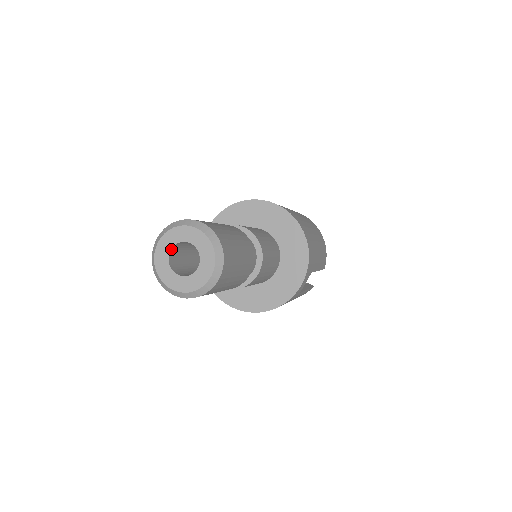
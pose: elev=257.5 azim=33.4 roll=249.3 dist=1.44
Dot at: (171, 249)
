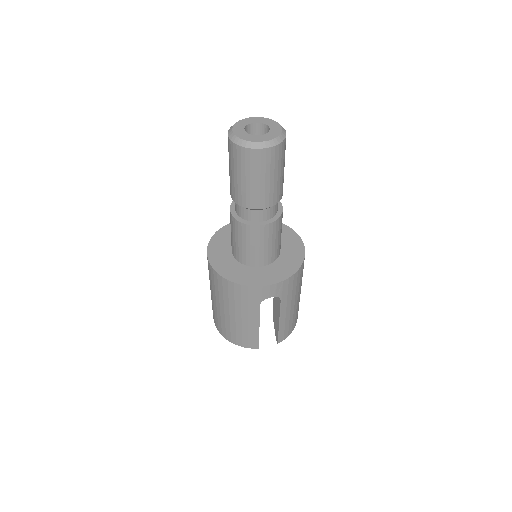
Dot at: (254, 123)
